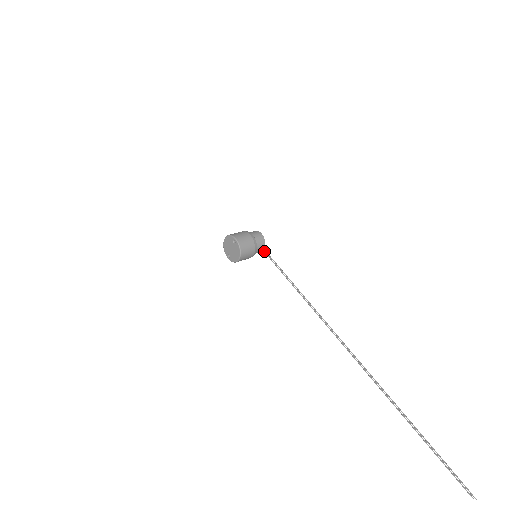
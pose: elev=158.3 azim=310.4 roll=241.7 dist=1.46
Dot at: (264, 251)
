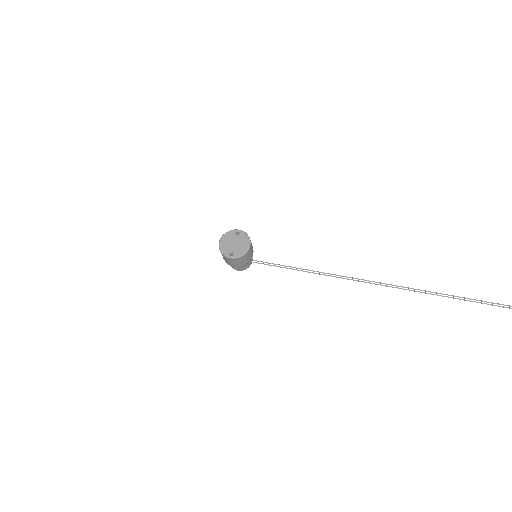
Dot at: (254, 262)
